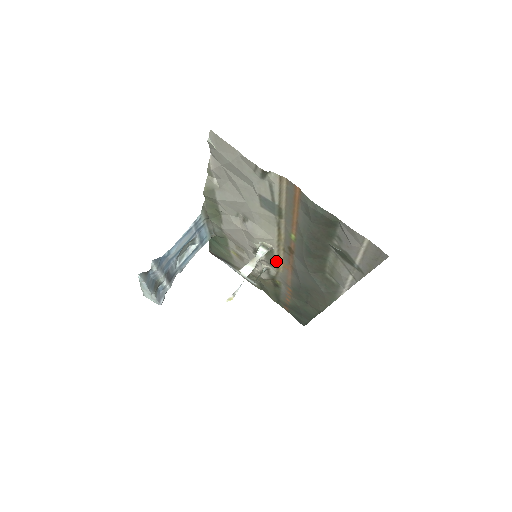
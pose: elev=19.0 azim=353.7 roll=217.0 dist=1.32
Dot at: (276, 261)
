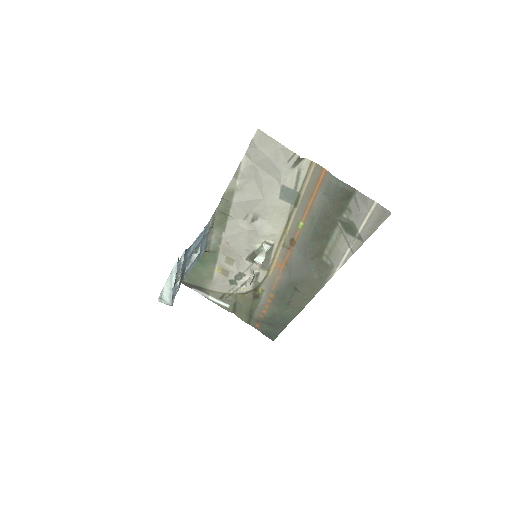
Dot at: (271, 261)
